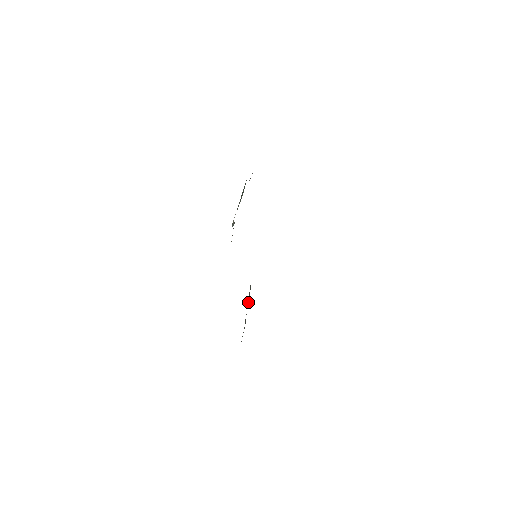
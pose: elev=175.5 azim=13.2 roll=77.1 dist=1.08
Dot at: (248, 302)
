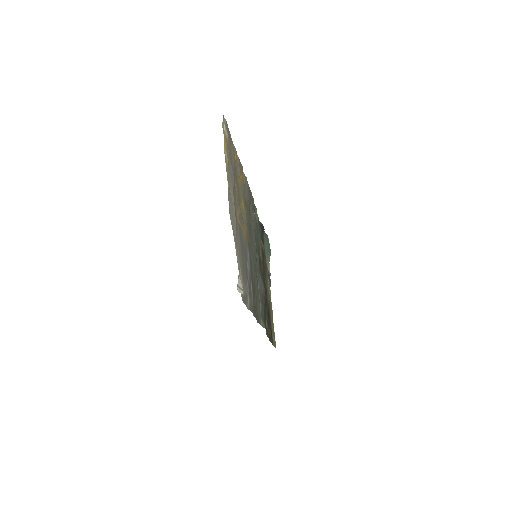
Dot at: (262, 290)
